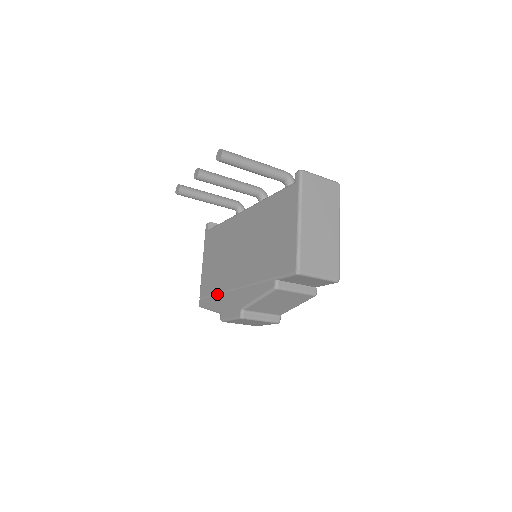
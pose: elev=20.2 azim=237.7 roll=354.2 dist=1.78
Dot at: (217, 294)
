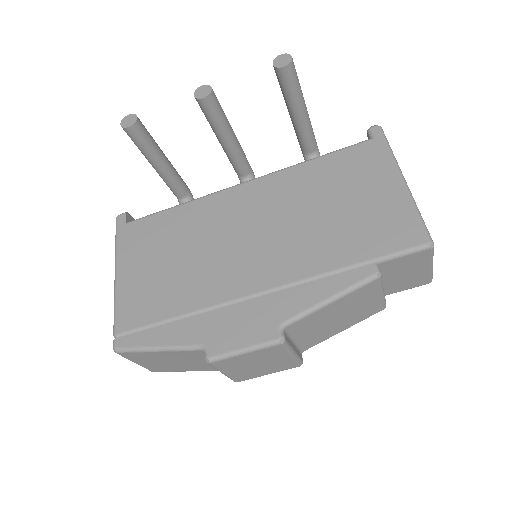
Dot at: (183, 316)
